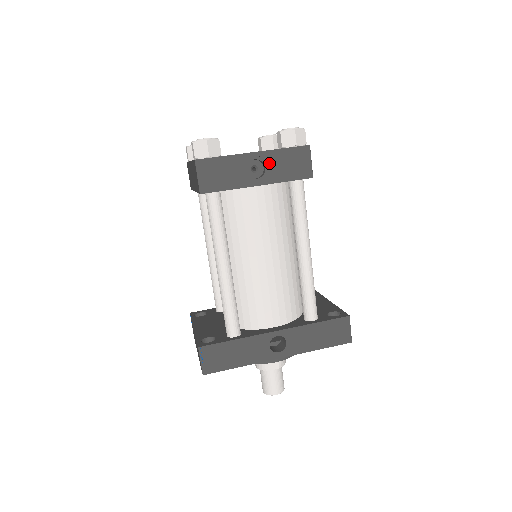
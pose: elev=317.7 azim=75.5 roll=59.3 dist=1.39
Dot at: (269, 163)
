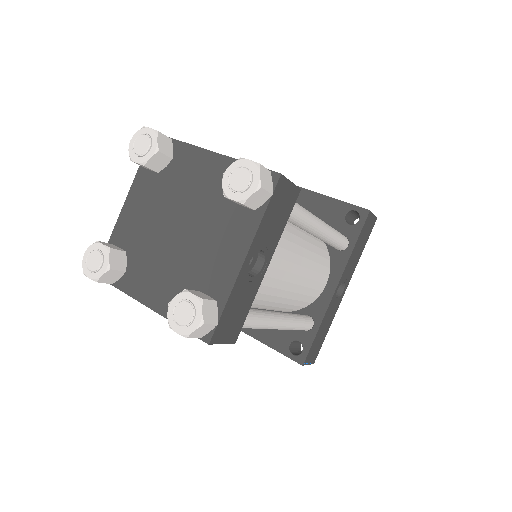
Dot at: (262, 243)
